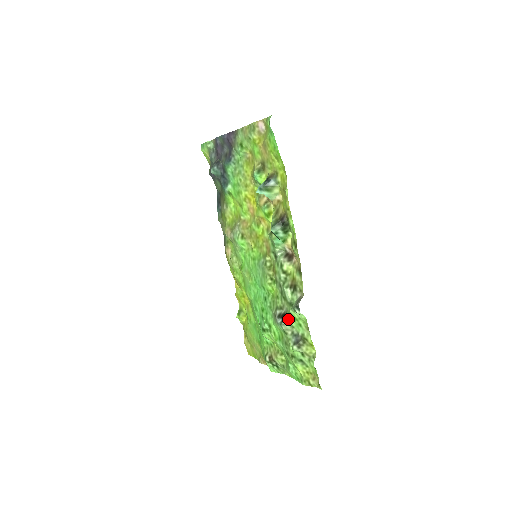
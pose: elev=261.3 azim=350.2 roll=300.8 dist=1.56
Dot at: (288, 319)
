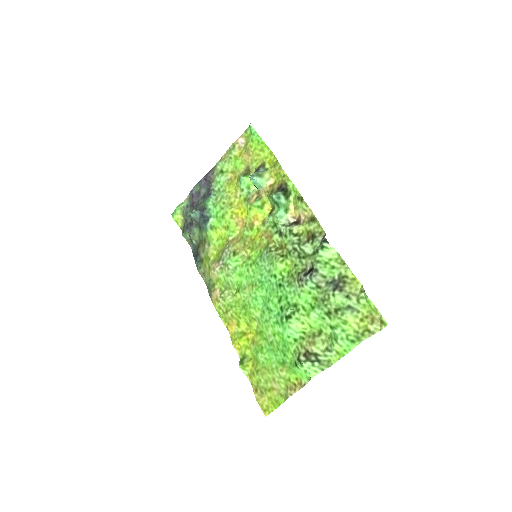
Dot at: (317, 270)
